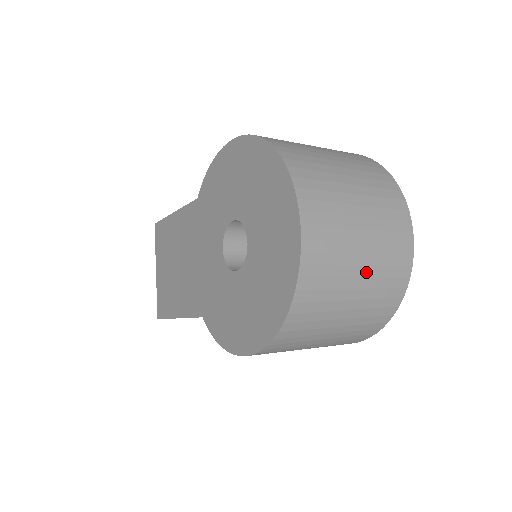
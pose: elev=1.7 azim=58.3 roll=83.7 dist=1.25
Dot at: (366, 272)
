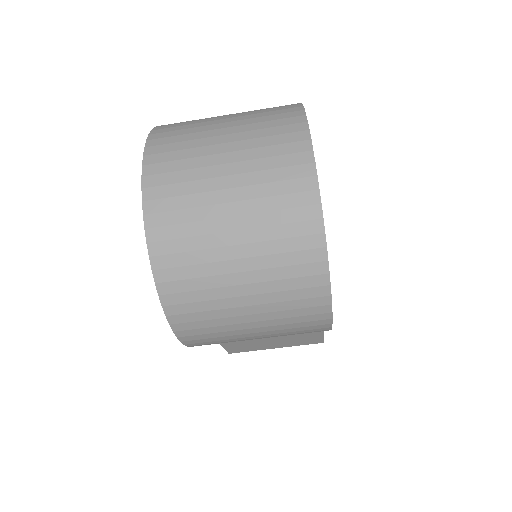
Dot at: (240, 209)
